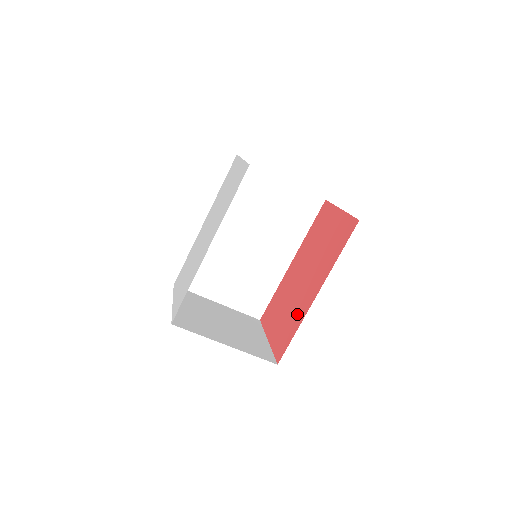
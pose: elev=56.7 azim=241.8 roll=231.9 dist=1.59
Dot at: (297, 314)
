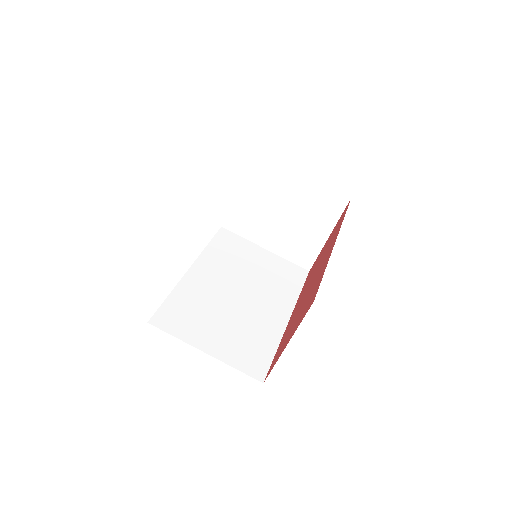
Dot at: (319, 276)
